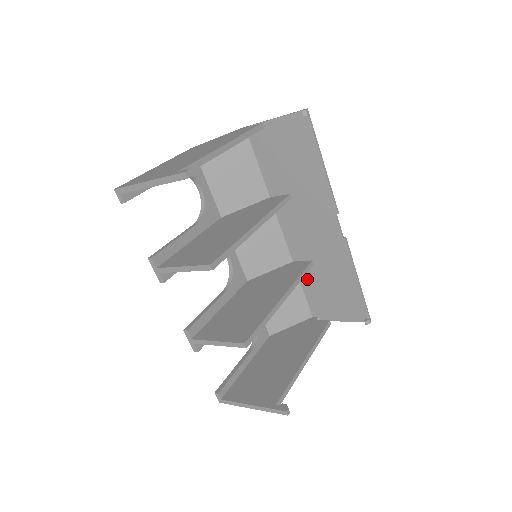
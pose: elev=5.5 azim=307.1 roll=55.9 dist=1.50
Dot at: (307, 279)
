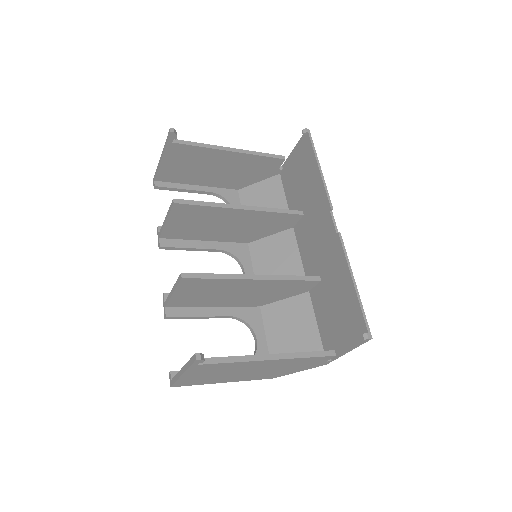
Dot at: (318, 303)
